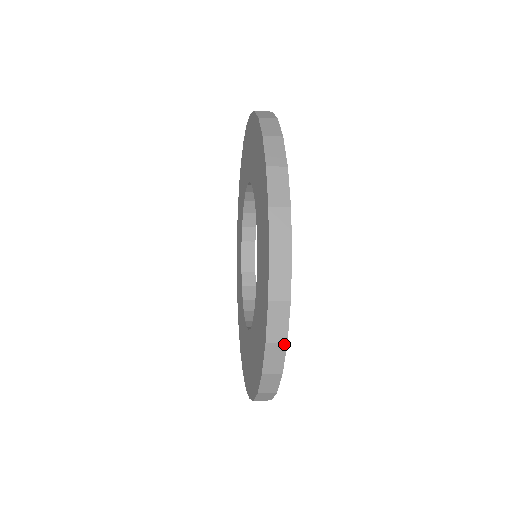
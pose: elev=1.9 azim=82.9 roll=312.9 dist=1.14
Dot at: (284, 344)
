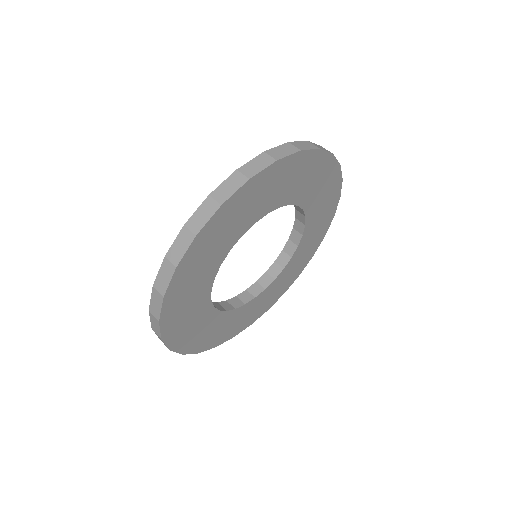
Dot at: (162, 297)
